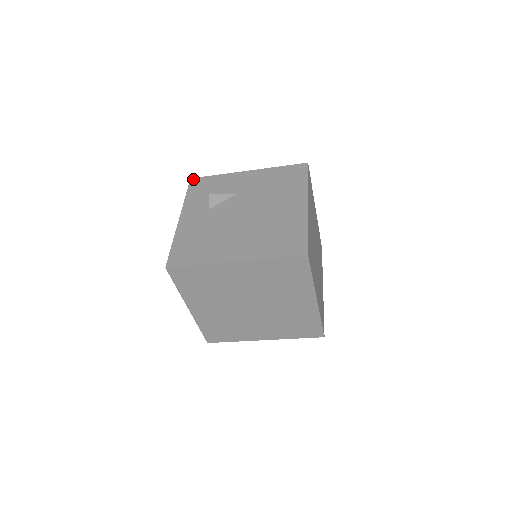
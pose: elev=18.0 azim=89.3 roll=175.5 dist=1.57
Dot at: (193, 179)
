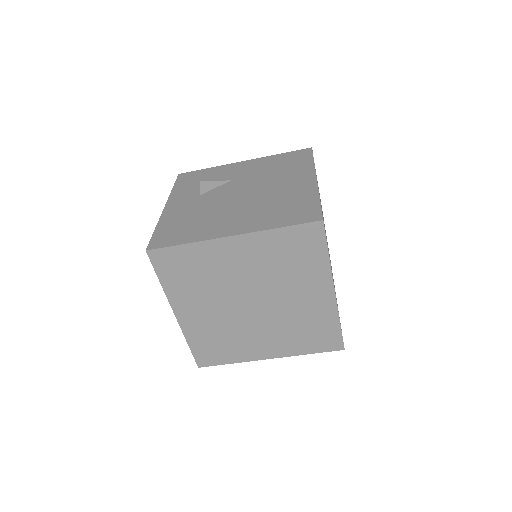
Dot at: (181, 174)
